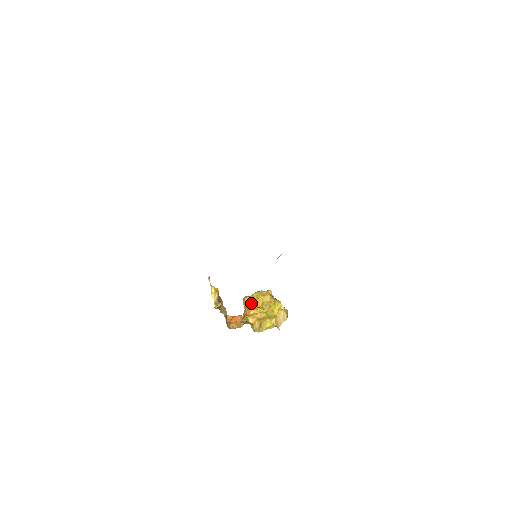
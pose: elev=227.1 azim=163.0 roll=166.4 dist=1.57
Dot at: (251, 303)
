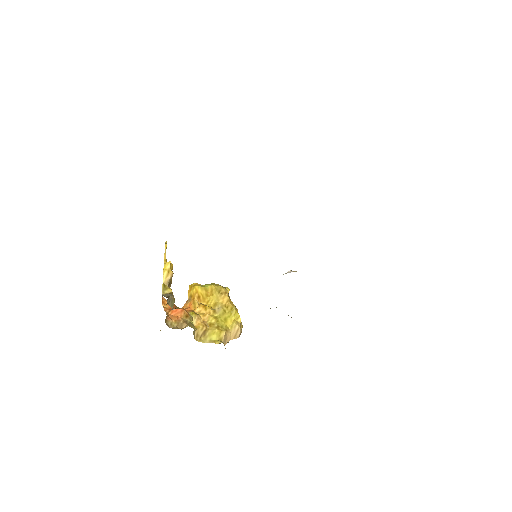
Dot at: (201, 296)
